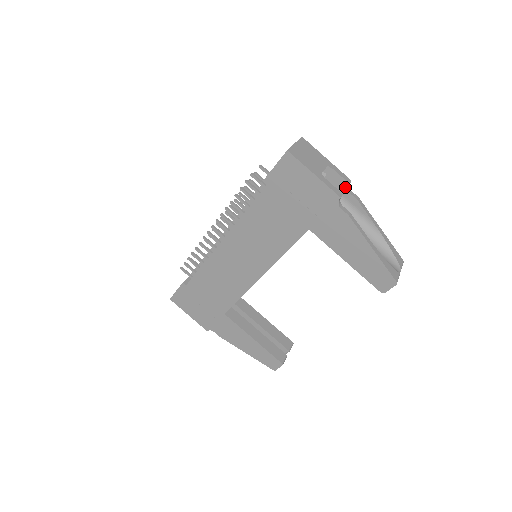
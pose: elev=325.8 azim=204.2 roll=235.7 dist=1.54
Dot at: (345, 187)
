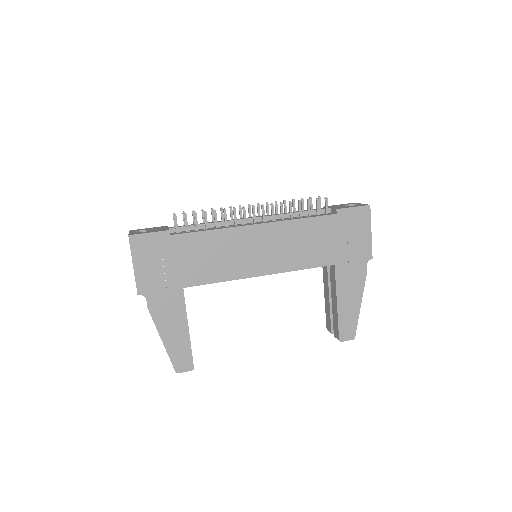
Dot at: occluded
